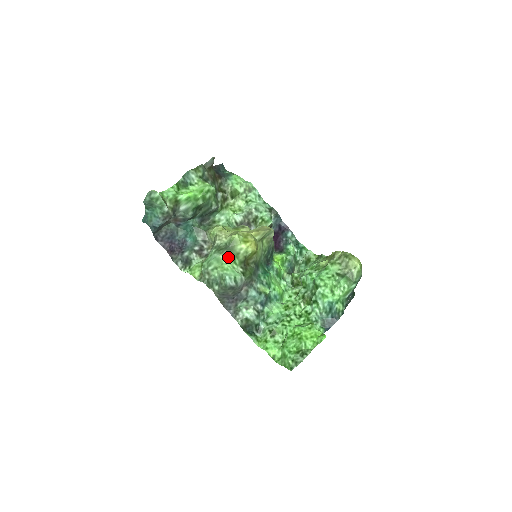
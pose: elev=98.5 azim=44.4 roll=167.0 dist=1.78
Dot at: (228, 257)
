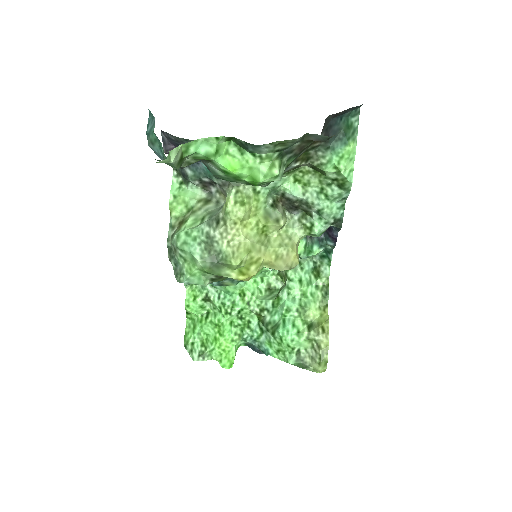
Dot at: (205, 271)
